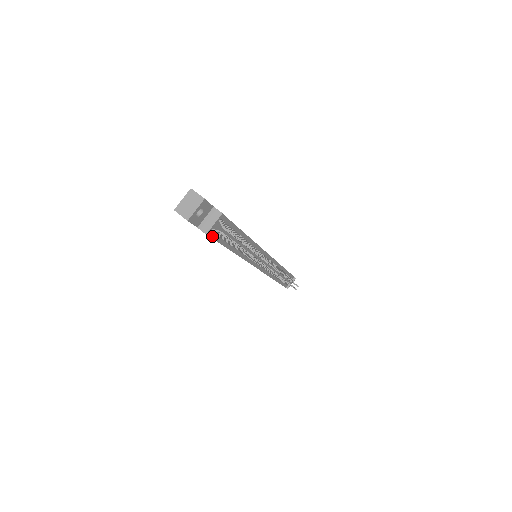
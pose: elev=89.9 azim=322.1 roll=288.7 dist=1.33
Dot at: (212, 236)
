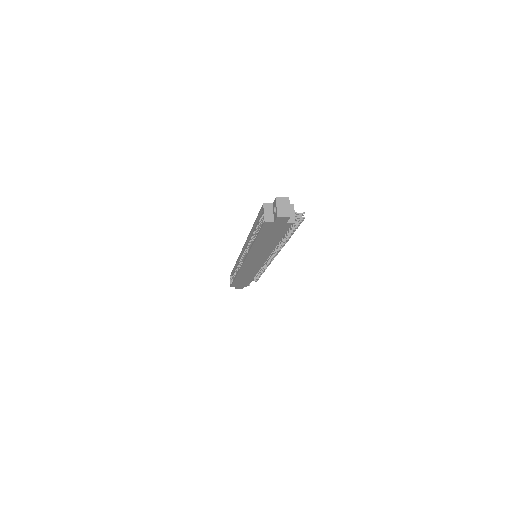
Dot at: (289, 227)
